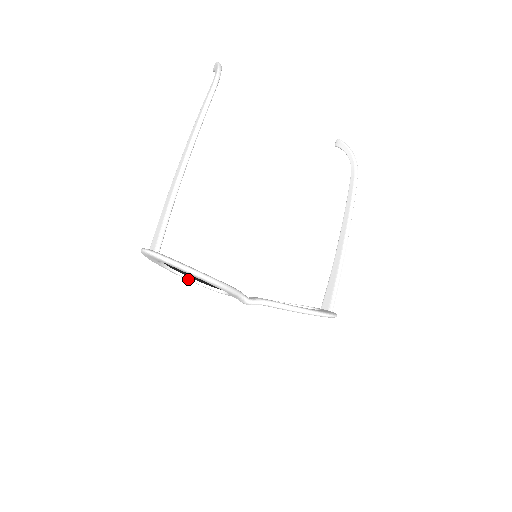
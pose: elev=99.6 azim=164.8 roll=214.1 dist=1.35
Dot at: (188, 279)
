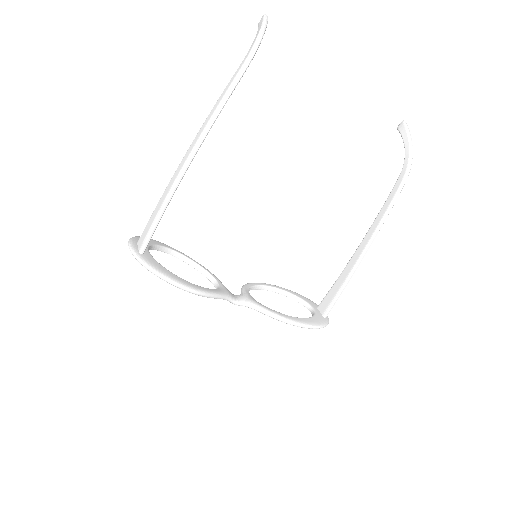
Dot at: (182, 260)
